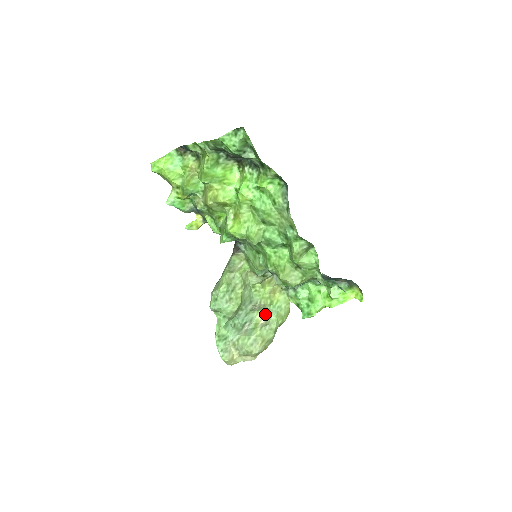
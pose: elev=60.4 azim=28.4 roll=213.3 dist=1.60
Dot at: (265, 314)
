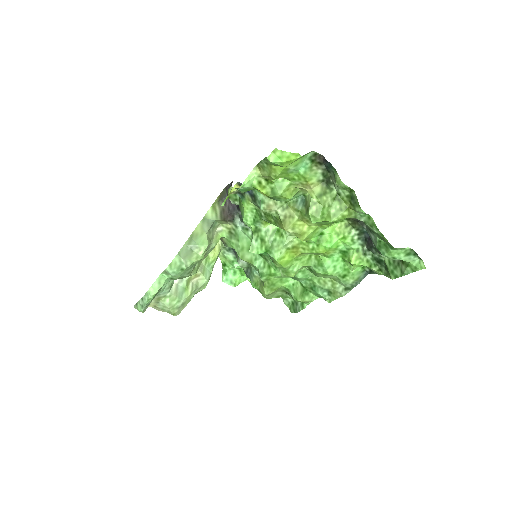
Dot at: (200, 274)
